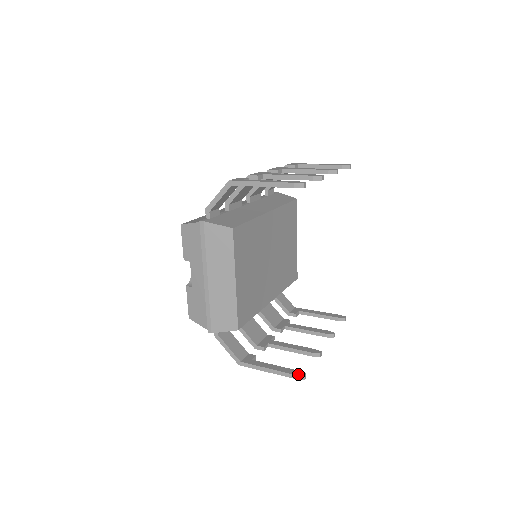
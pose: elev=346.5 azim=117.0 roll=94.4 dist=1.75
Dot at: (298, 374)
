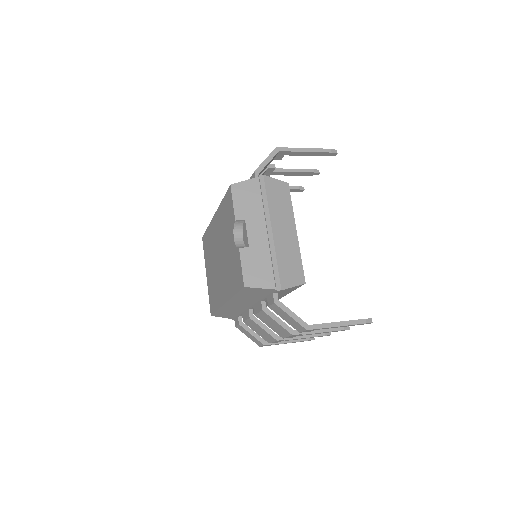
Dot at: occluded
